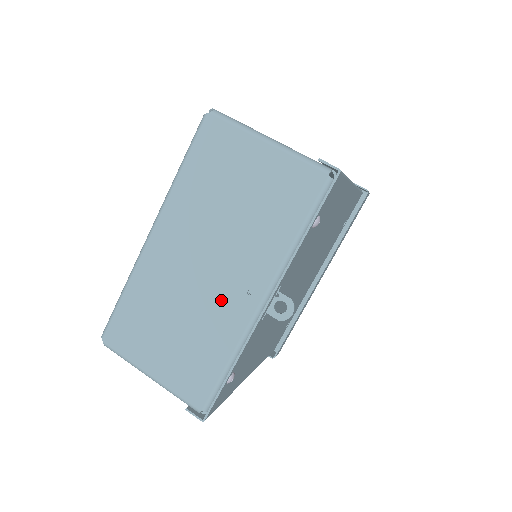
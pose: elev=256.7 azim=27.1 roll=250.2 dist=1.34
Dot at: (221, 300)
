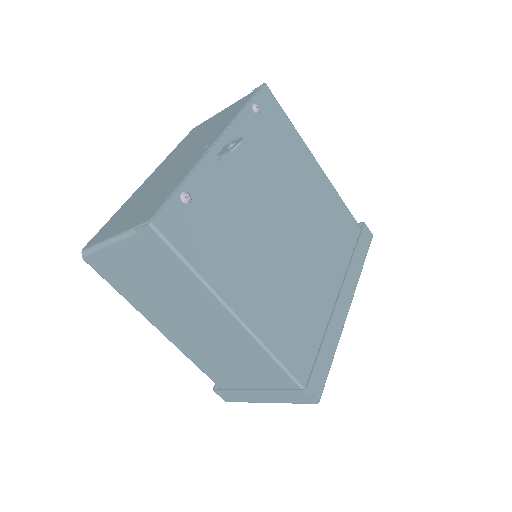
Dot at: (184, 164)
